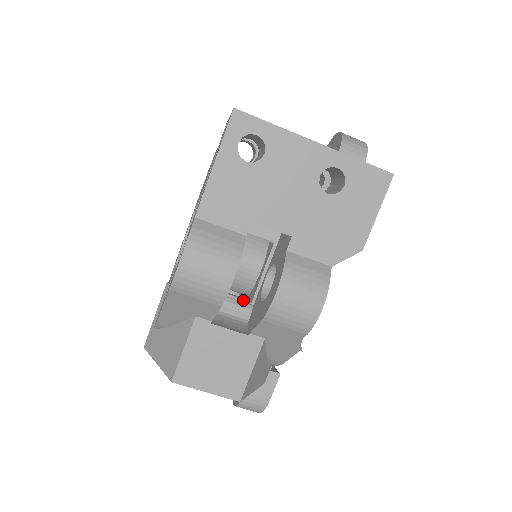
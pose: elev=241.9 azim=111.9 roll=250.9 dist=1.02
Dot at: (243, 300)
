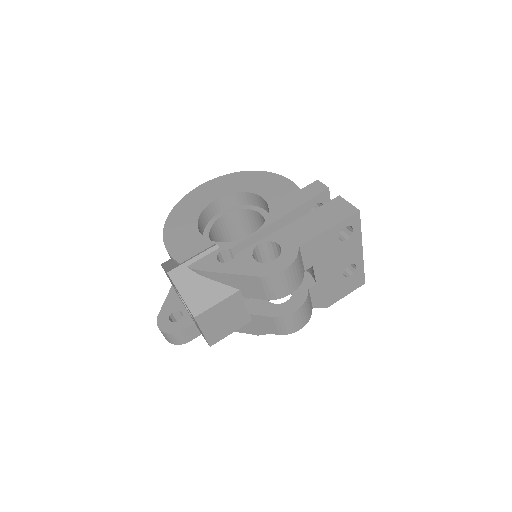
Dot at: occluded
